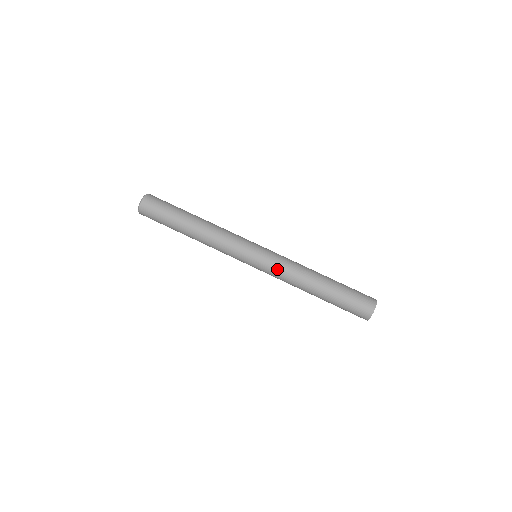
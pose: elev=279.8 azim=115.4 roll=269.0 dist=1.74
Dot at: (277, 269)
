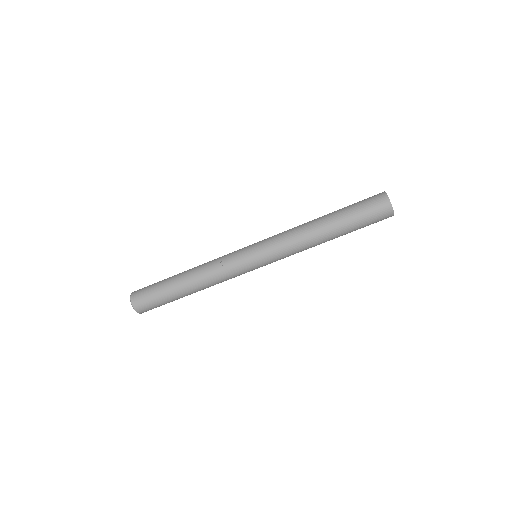
Dot at: occluded
